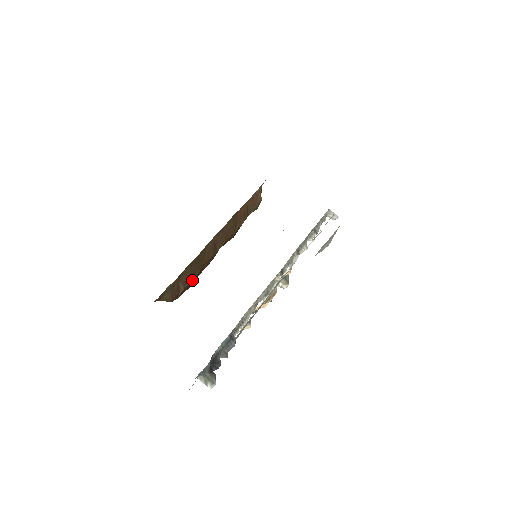
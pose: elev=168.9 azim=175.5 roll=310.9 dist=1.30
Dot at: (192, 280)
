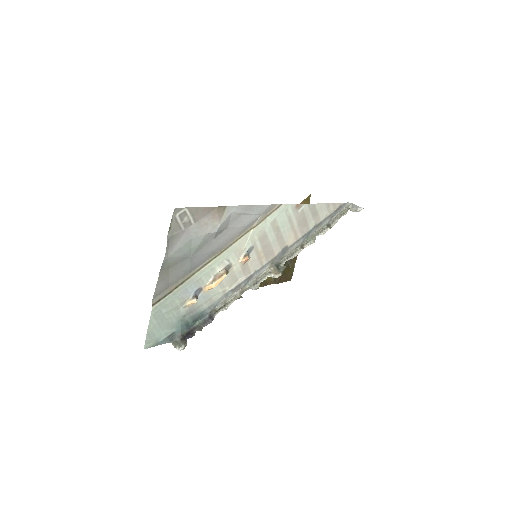
Dot at: occluded
